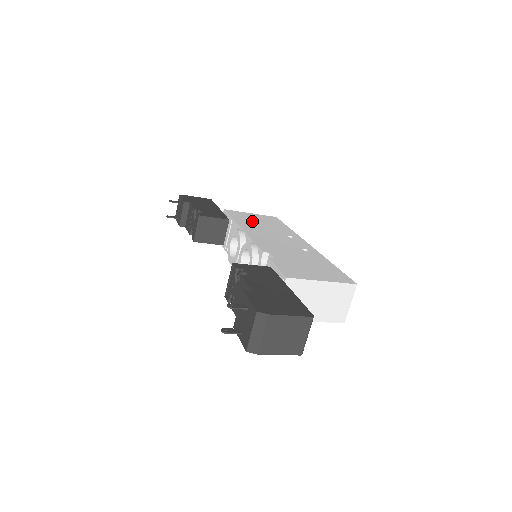
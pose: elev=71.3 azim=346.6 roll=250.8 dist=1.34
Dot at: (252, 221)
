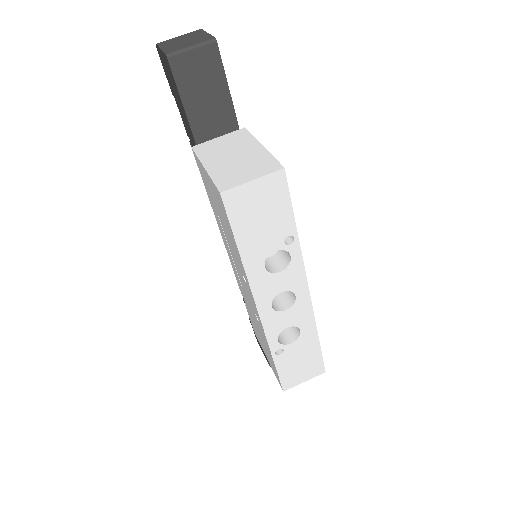
Dot at: occluded
